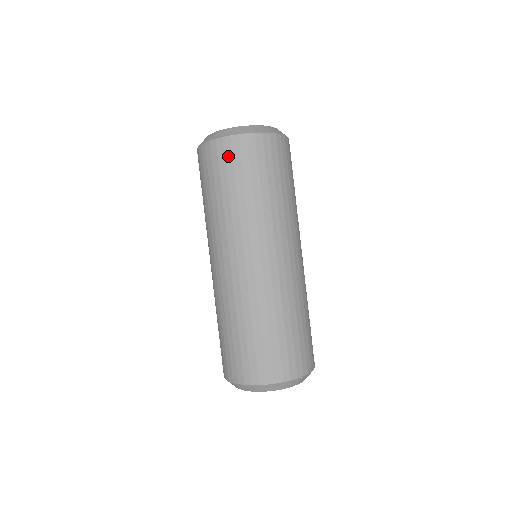
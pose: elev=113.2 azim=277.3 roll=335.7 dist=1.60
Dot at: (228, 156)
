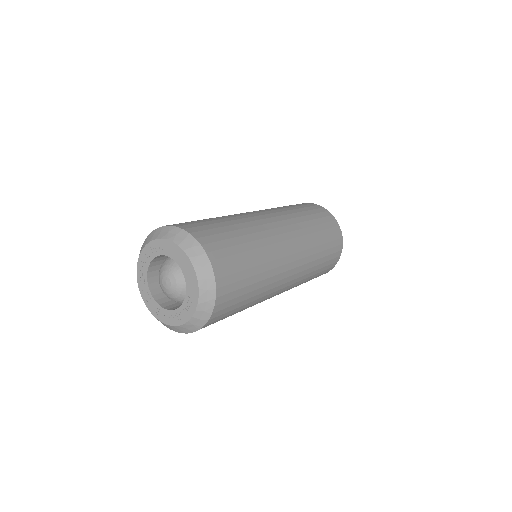
Dot at: (297, 204)
